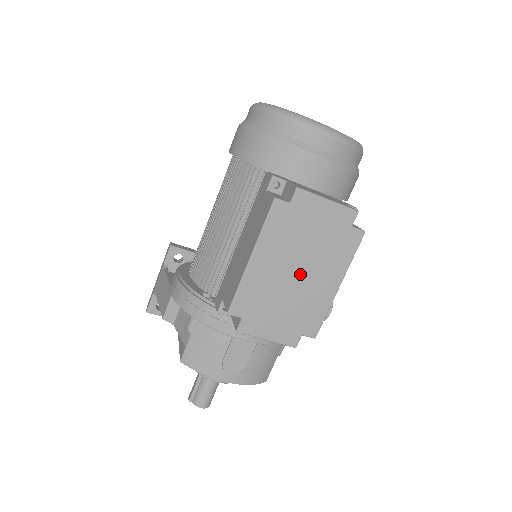
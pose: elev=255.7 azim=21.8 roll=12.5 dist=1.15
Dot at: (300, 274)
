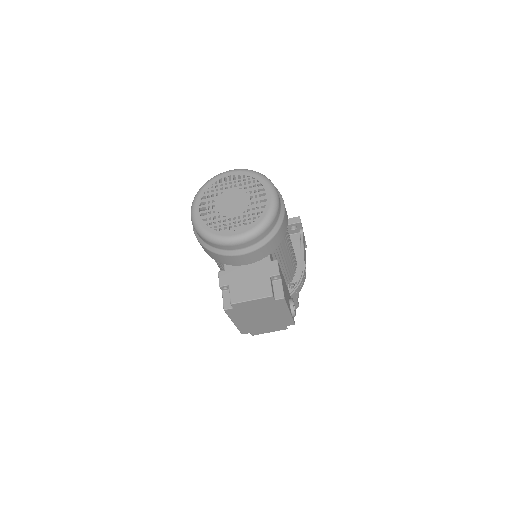
Dot at: (264, 317)
